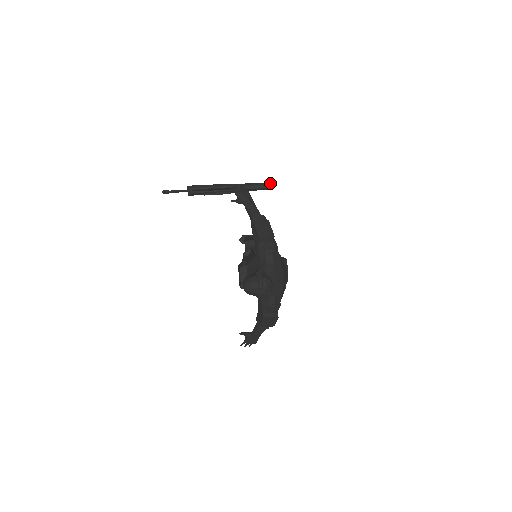
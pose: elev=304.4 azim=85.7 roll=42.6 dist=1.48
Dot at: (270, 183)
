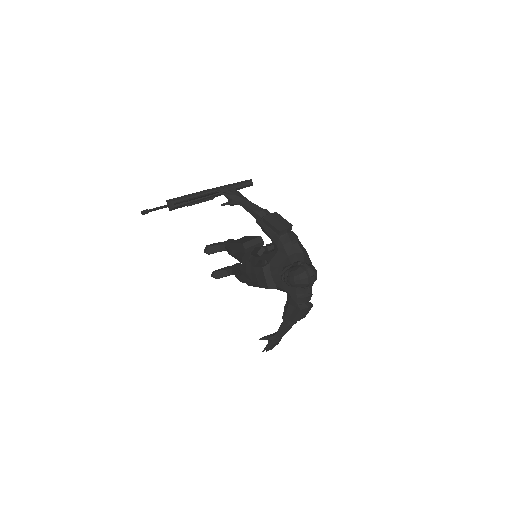
Dot at: (249, 180)
